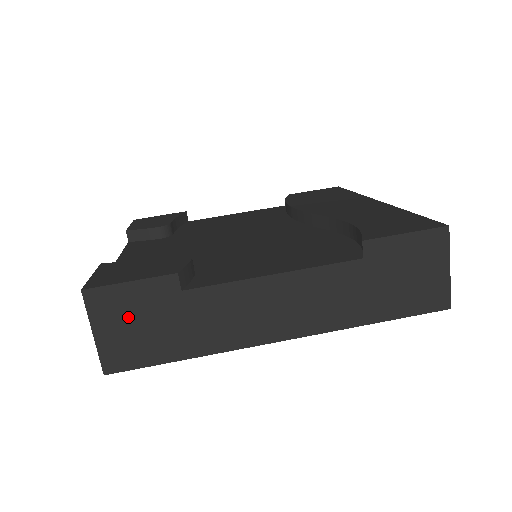
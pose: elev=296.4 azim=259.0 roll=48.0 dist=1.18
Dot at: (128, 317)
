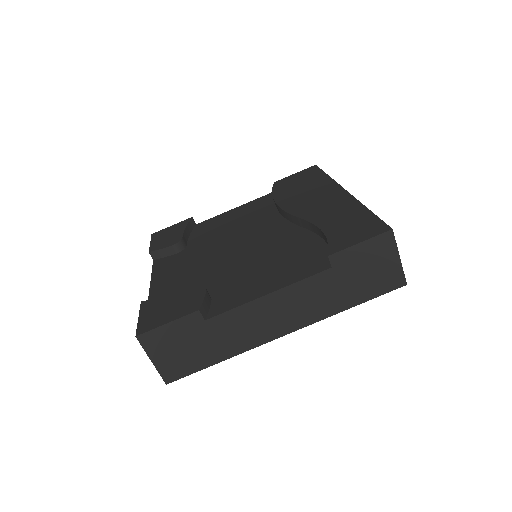
Dot at: (172, 346)
